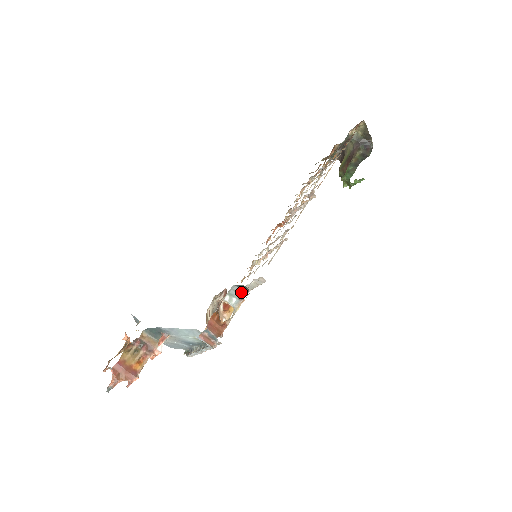
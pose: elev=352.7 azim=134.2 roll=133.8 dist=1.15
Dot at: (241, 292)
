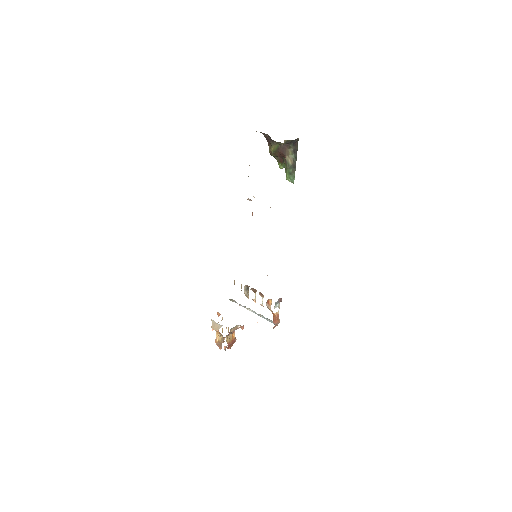
Dot at: (279, 300)
